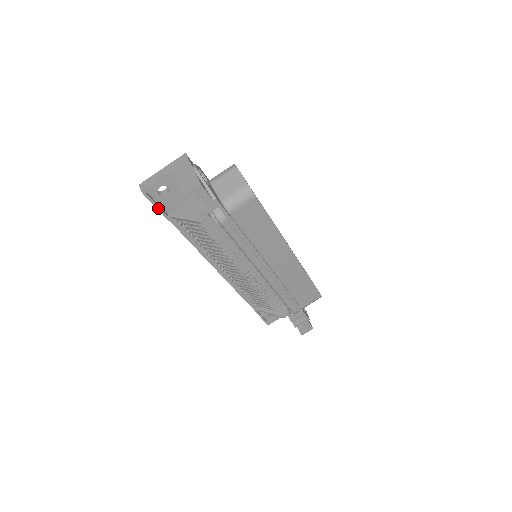
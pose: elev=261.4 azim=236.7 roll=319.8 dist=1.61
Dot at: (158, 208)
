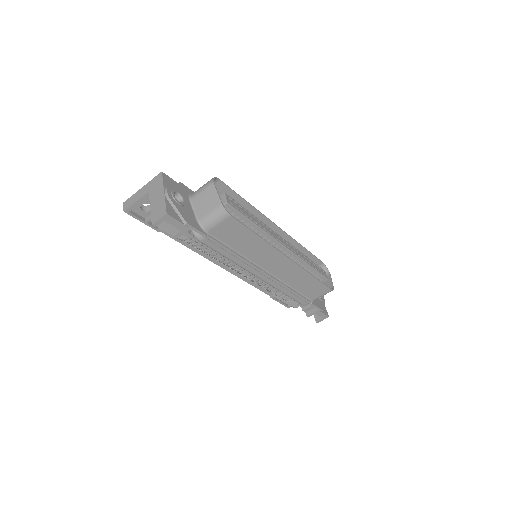
Dot at: (145, 223)
